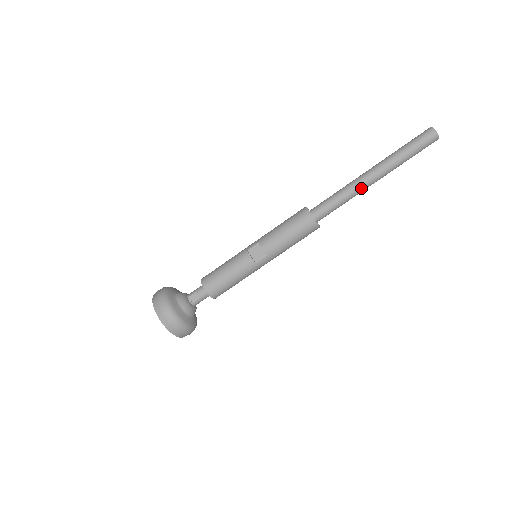
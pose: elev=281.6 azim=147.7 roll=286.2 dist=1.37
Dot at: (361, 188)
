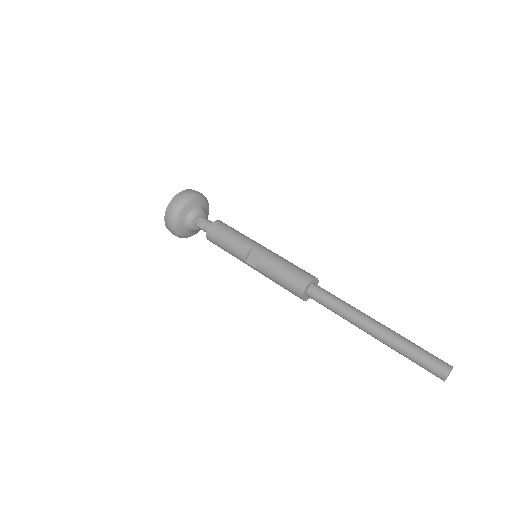
Dot at: (354, 323)
